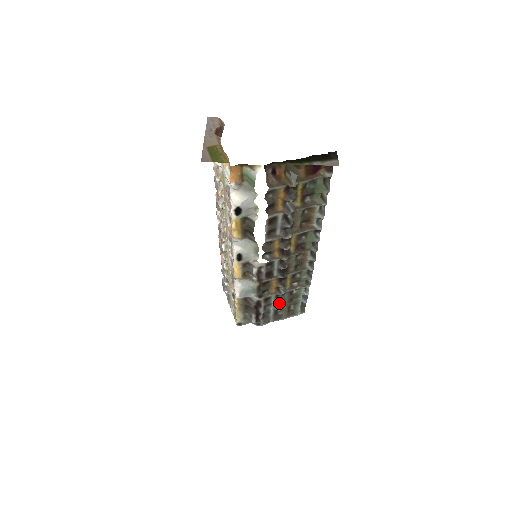
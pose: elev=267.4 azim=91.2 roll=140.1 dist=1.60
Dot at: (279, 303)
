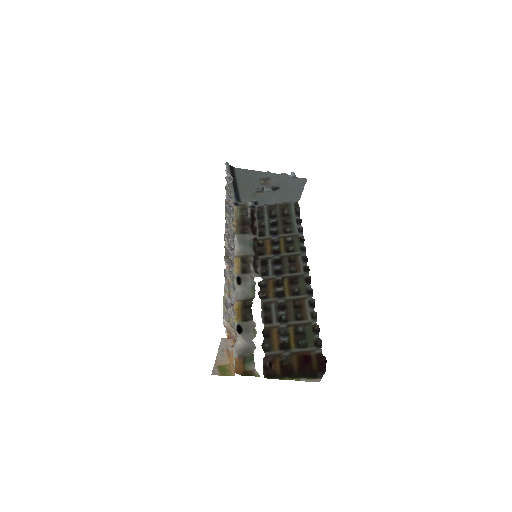
Dot at: (273, 222)
